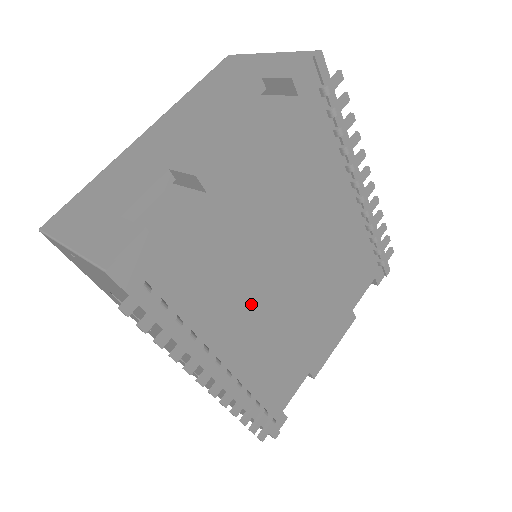
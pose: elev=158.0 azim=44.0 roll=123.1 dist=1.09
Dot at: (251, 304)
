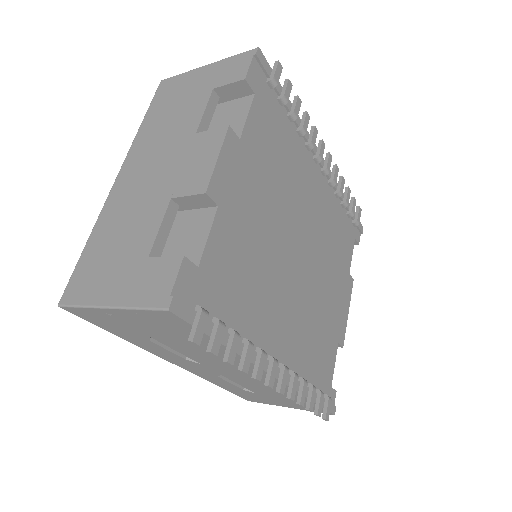
Dot at: (280, 297)
